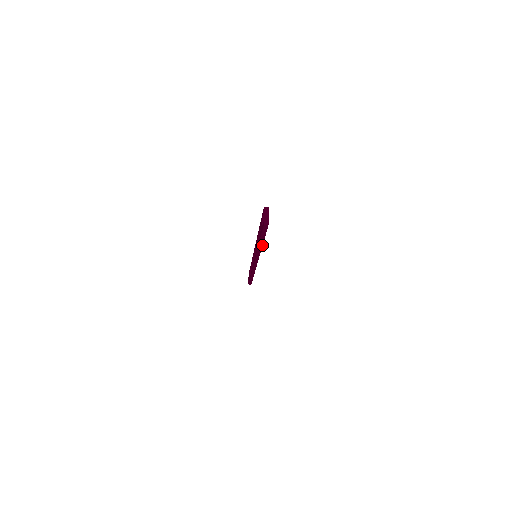
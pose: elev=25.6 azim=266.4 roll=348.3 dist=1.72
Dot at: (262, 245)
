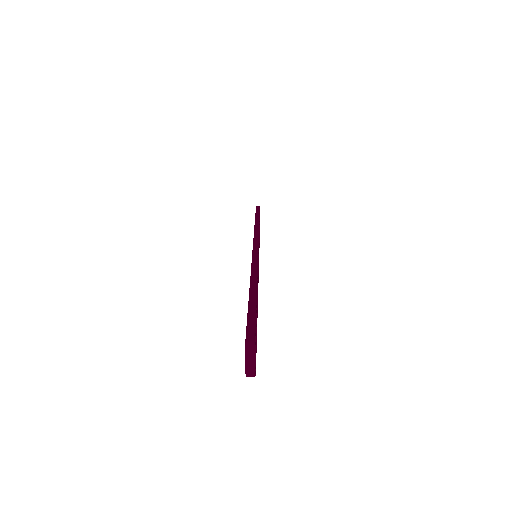
Dot at: occluded
